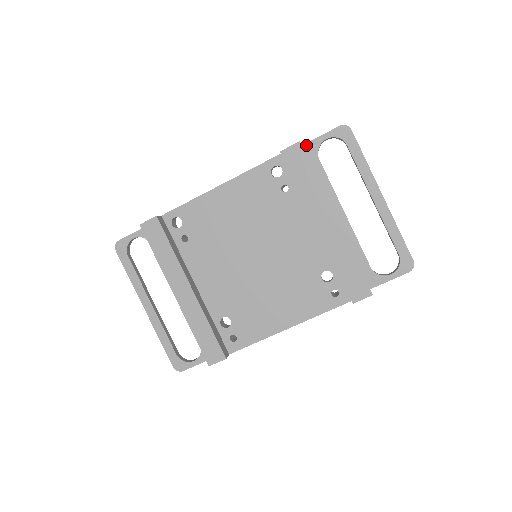
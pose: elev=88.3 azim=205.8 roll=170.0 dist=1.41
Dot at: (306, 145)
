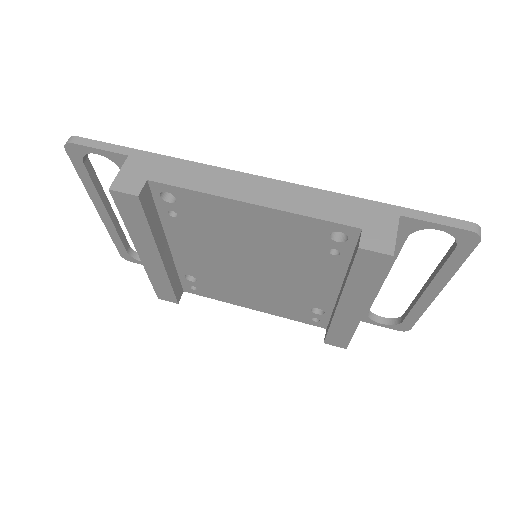
Dot at: (407, 219)
